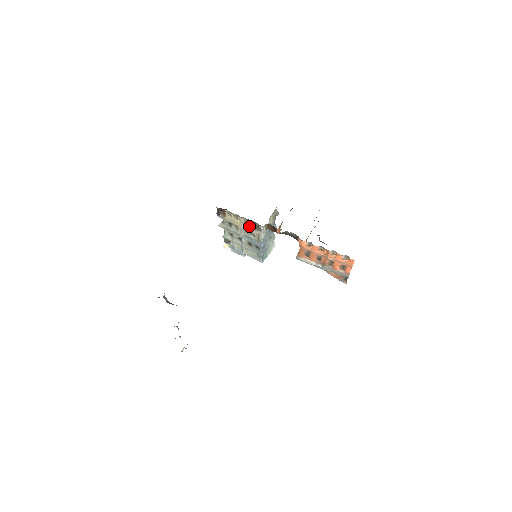
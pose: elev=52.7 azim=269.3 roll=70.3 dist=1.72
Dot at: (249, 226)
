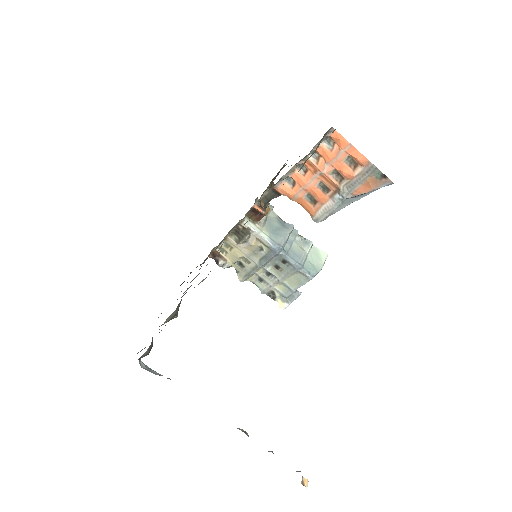
Dot at: (243, 241)
